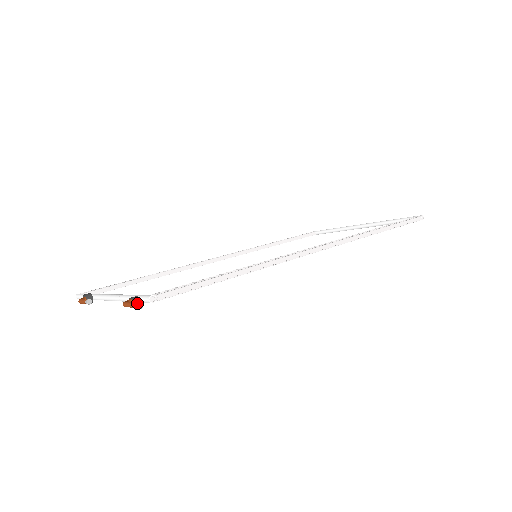
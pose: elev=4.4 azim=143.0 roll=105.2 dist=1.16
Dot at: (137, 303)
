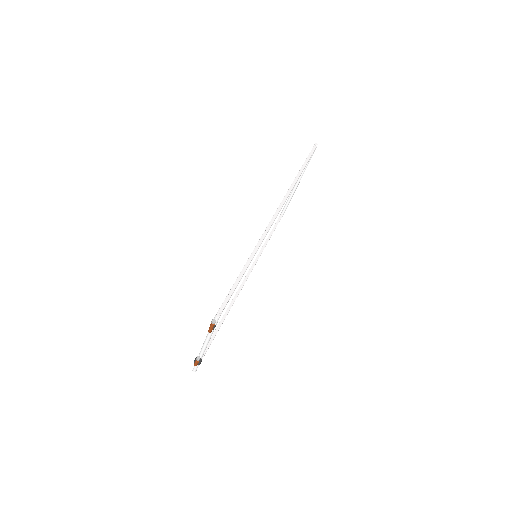
Dot at: (212, 321)
